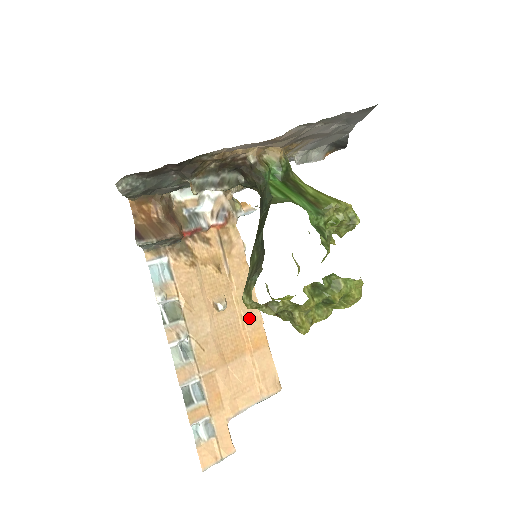
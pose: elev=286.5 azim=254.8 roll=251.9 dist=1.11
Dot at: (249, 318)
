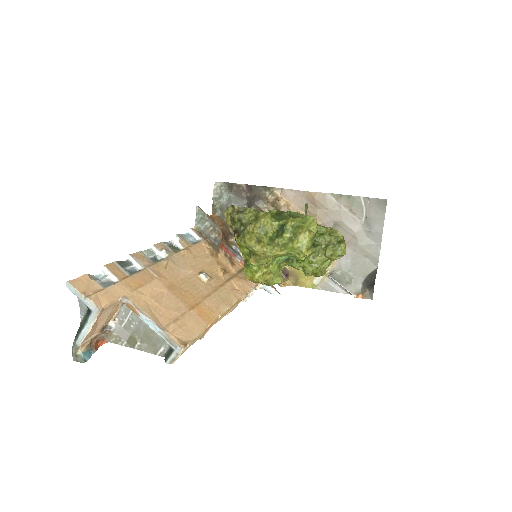
Dot at: (214, 301)
